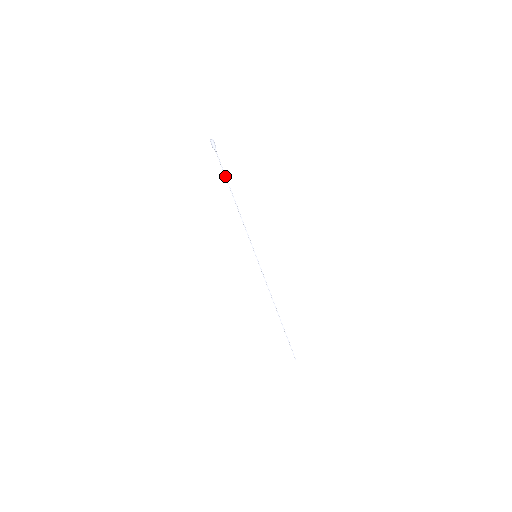
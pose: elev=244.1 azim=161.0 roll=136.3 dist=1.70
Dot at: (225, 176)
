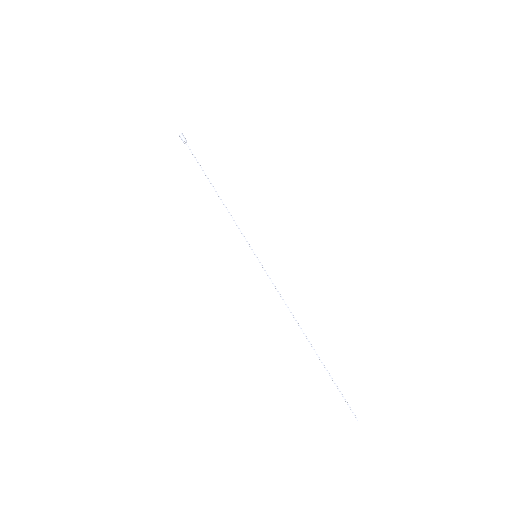
Dot at: (201, 168)
